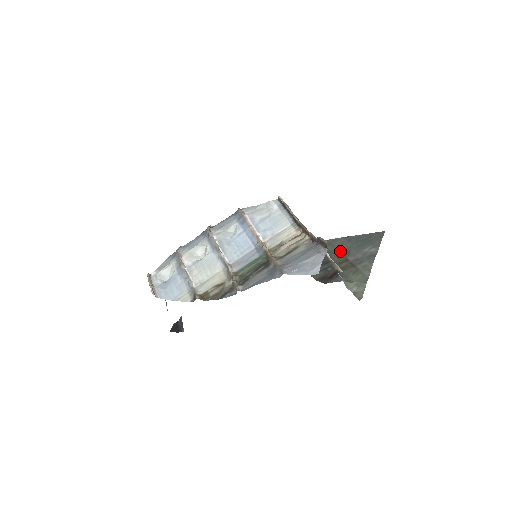
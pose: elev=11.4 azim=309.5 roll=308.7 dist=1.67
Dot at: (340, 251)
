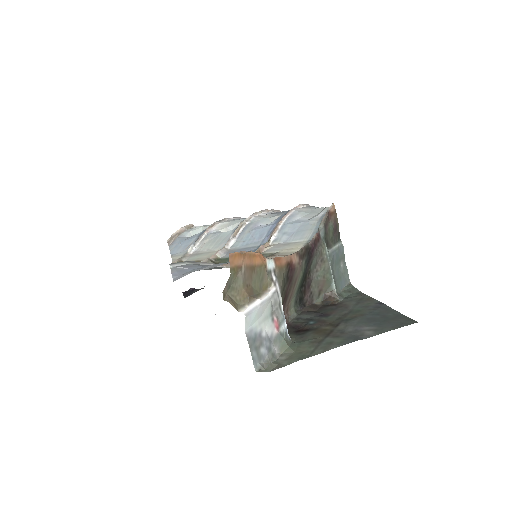
Dot at: (350, 312)
